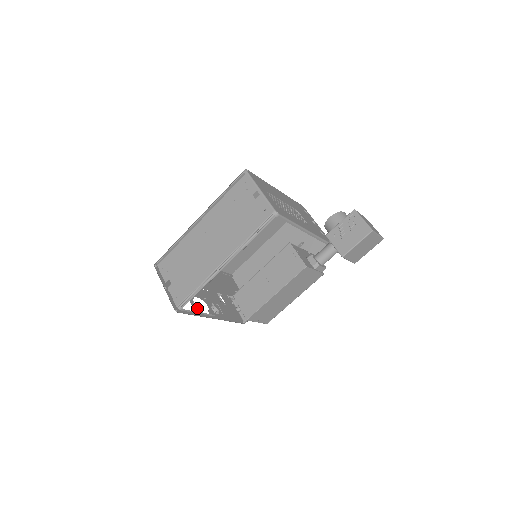
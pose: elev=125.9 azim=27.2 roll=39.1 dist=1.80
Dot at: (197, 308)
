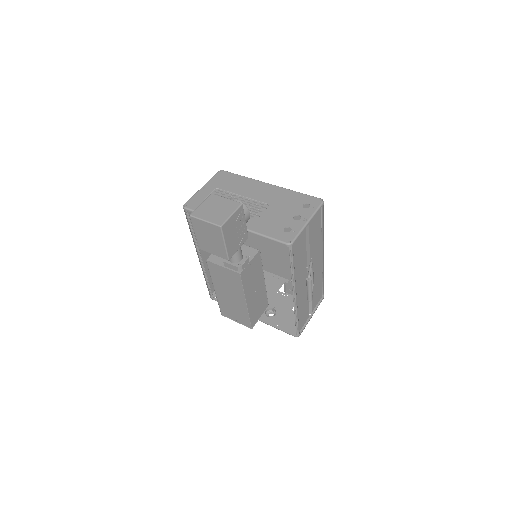
Dot at: occluded
